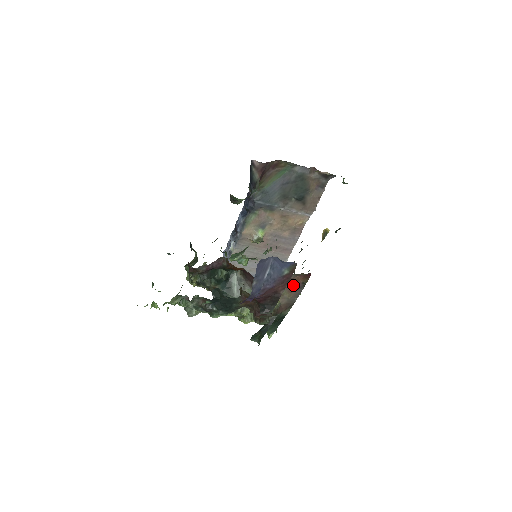
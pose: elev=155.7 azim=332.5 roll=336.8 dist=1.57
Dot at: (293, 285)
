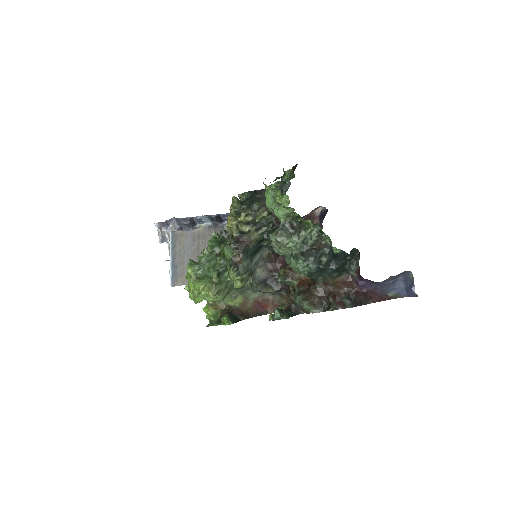
Dot at: (260, 305)
